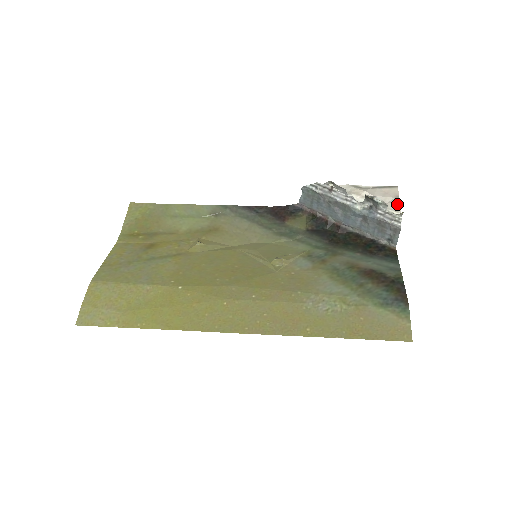
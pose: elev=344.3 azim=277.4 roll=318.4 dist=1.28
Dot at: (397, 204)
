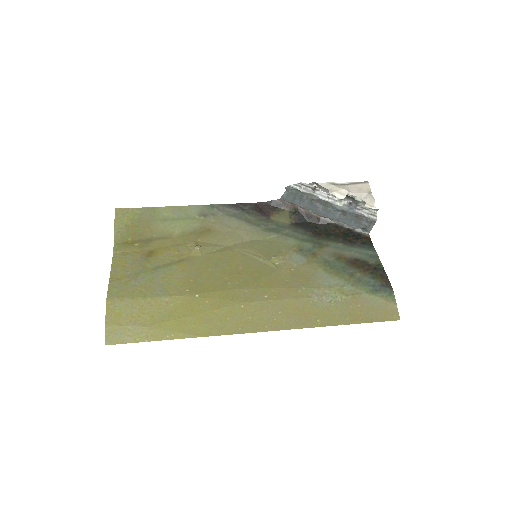
Dot at: (371, 200)
